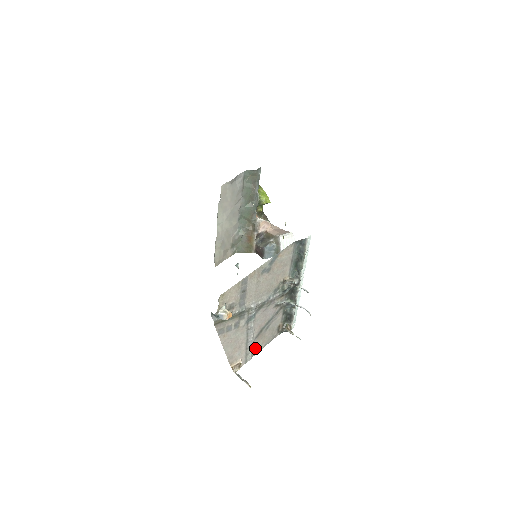
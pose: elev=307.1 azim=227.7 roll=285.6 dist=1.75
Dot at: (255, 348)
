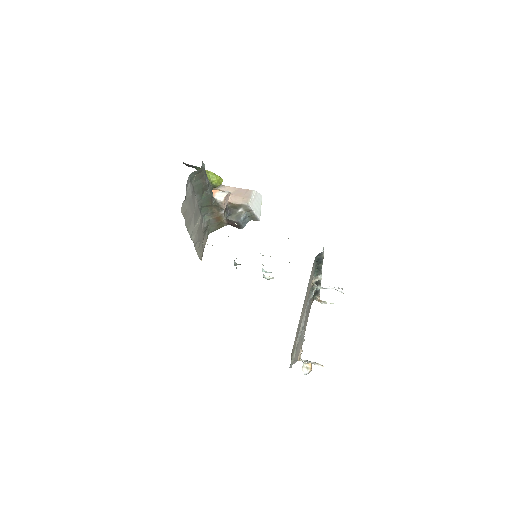
Dot at: (304, 332)
